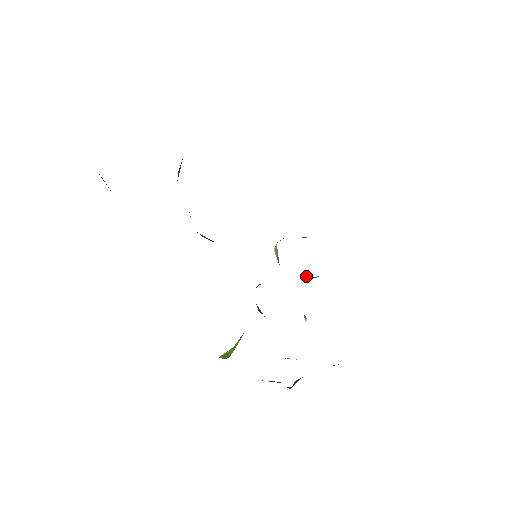
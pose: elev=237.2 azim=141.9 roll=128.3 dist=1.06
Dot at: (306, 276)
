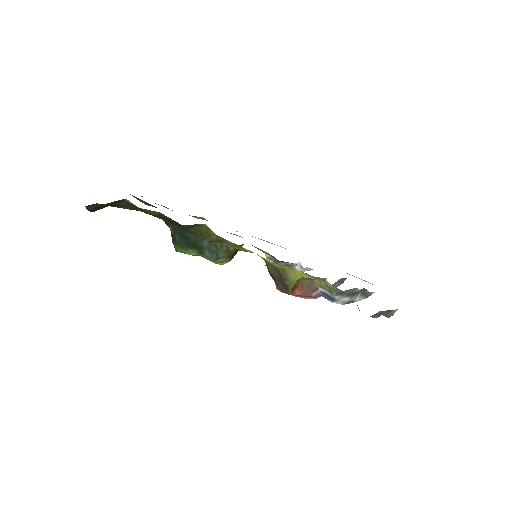
Dot at: (302, 267)
